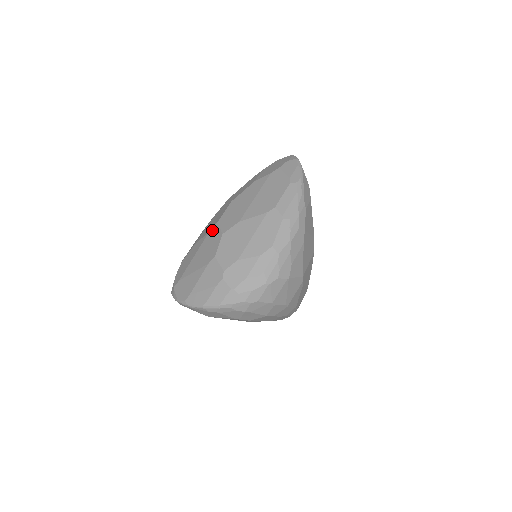
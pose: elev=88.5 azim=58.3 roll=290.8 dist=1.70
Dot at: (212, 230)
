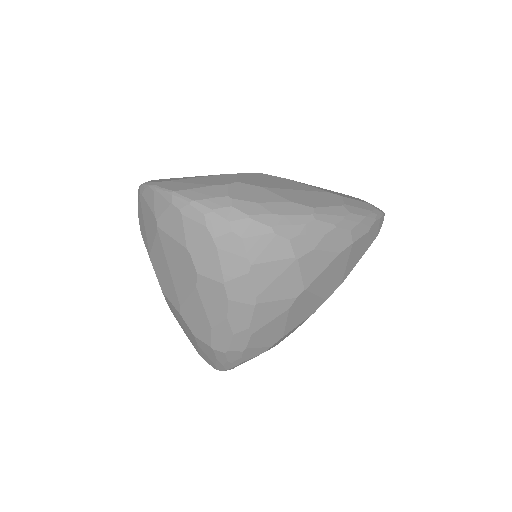
Dot at: occluded
